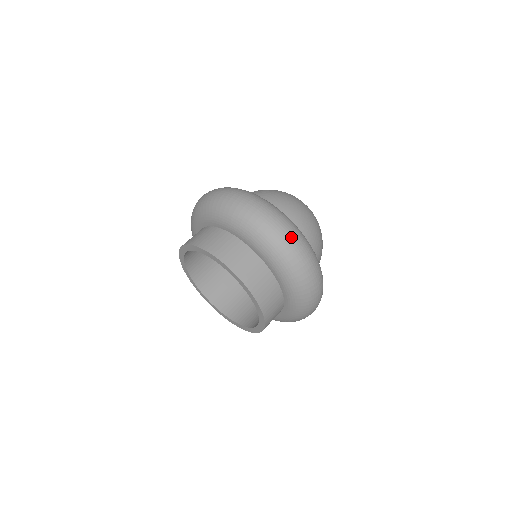
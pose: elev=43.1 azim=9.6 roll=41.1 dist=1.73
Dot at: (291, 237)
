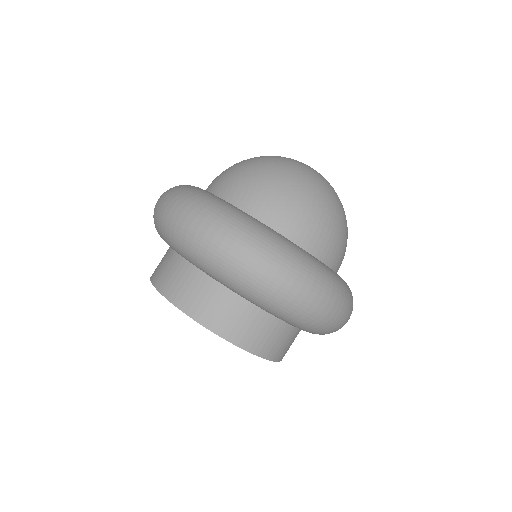
Dot at: (218, 237)
